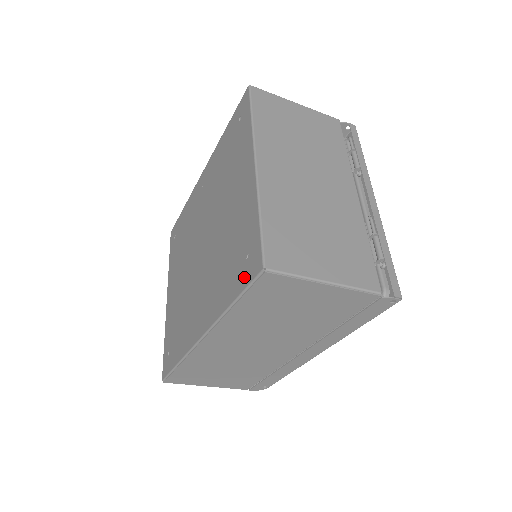
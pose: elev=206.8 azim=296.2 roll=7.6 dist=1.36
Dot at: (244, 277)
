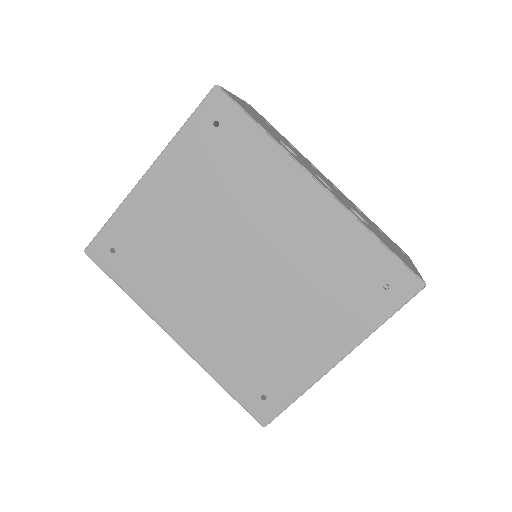
Dot at: (249, 400)
